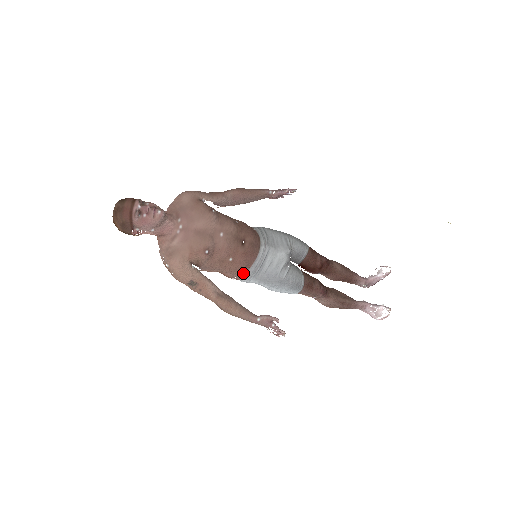
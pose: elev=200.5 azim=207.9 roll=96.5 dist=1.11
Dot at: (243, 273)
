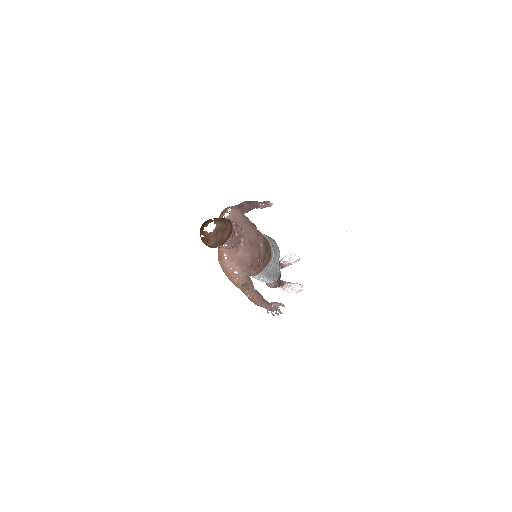
Dot at: (260, 272)
